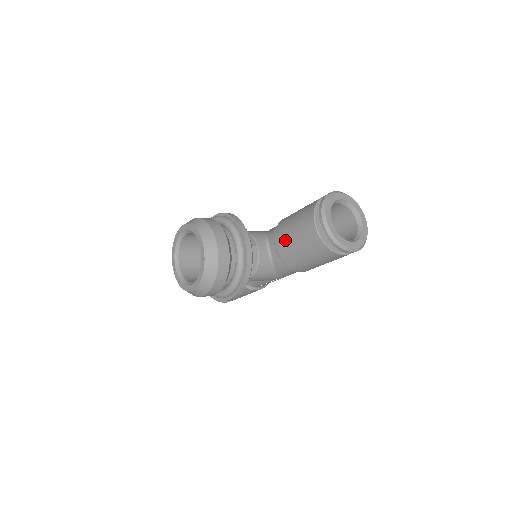
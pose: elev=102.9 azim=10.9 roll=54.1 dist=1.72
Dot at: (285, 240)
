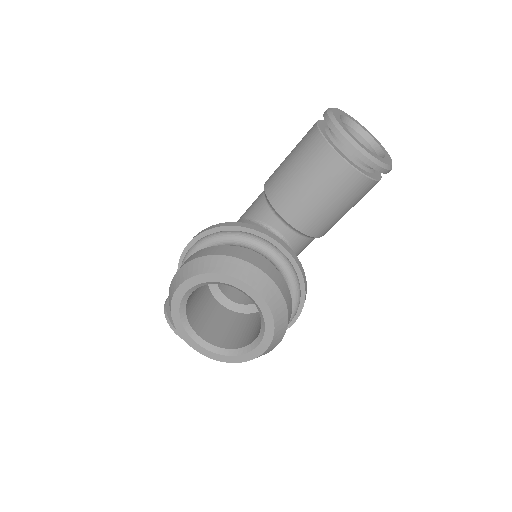
Dot at: (304, 209)
